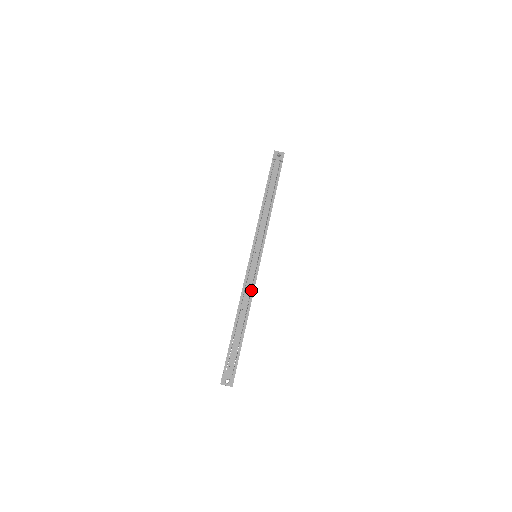
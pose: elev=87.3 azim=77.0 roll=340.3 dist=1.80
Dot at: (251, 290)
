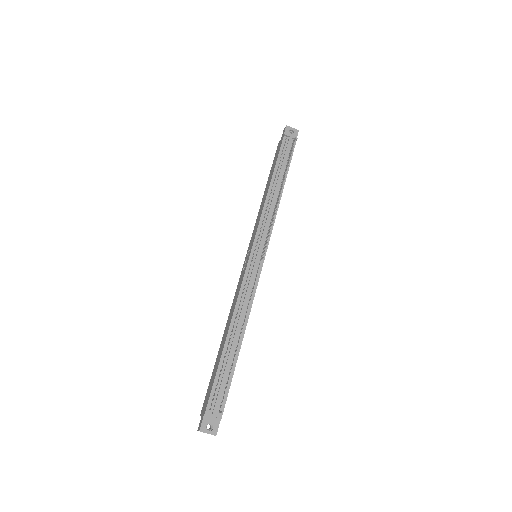
Dot at: (249, 301)
